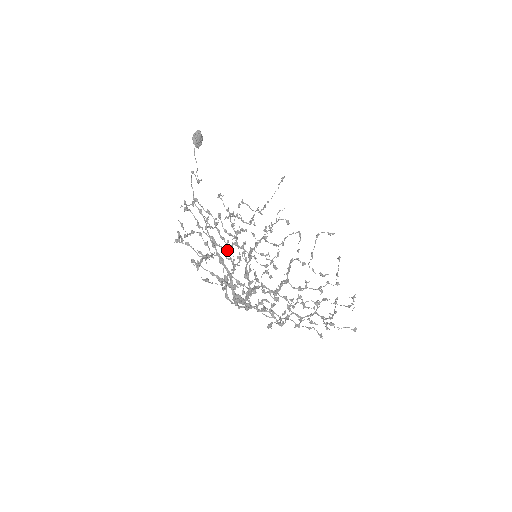
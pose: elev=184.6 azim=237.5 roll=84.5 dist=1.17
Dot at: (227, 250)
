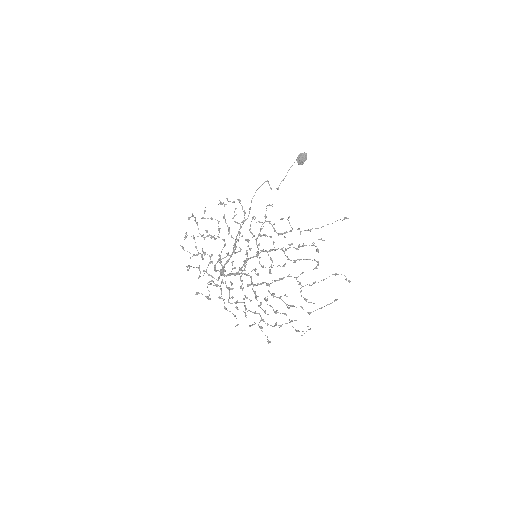
Dot at: occluded
